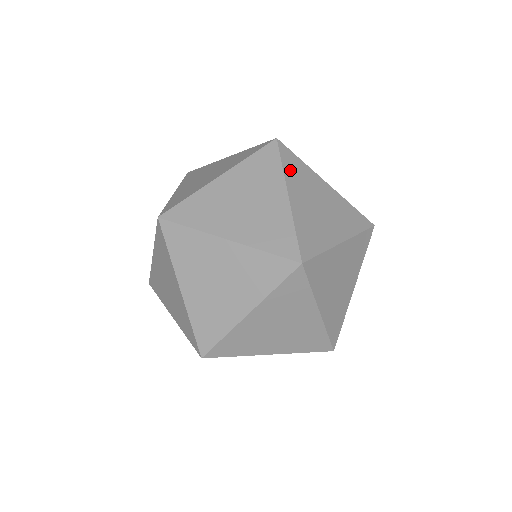
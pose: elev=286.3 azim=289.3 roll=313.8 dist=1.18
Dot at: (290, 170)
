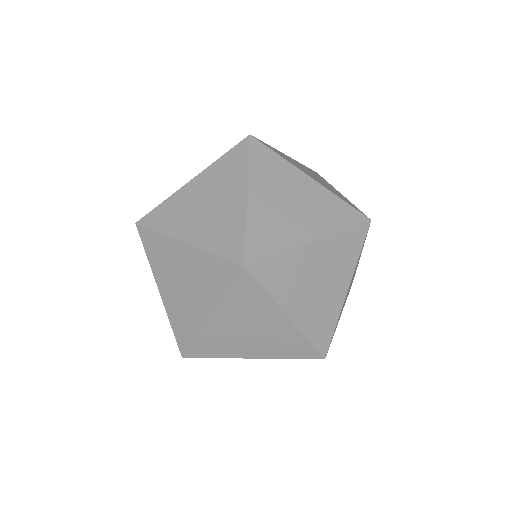
Dot at: (275, 287)
